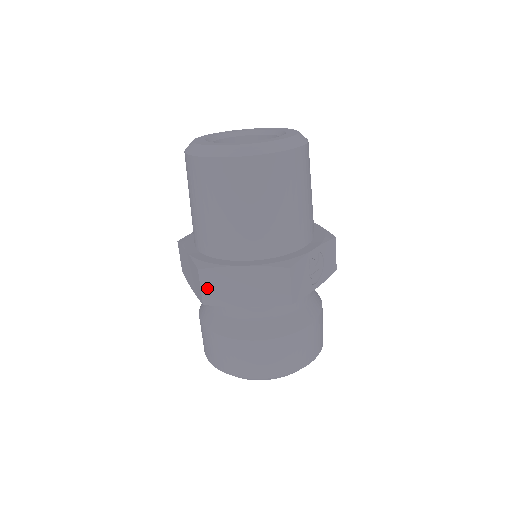
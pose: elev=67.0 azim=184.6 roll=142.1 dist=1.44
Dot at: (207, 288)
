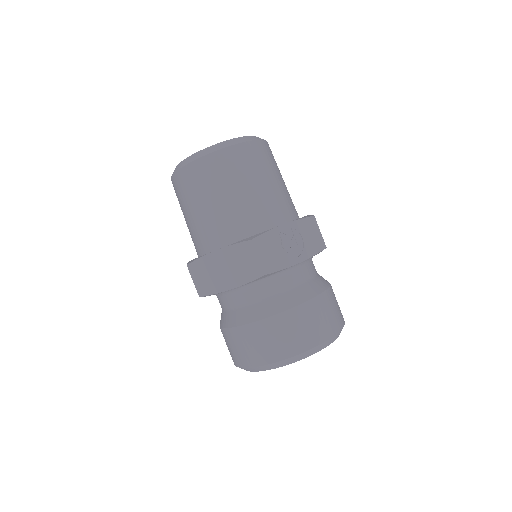
Dot at: (198, 280)
